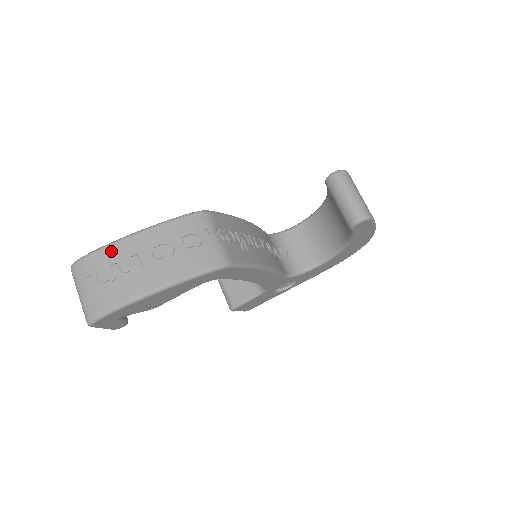
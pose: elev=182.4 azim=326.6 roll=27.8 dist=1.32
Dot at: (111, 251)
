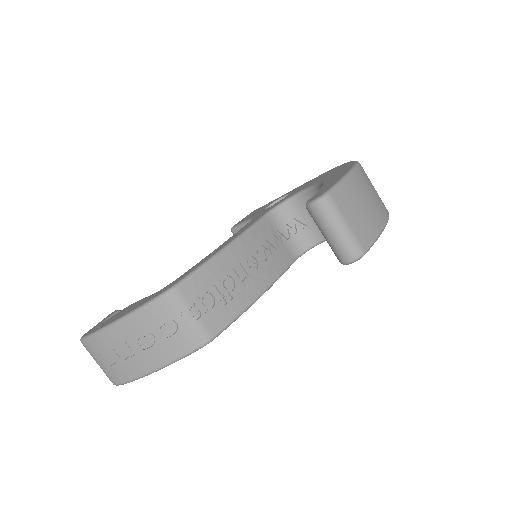
Dot at: (103, 339)
